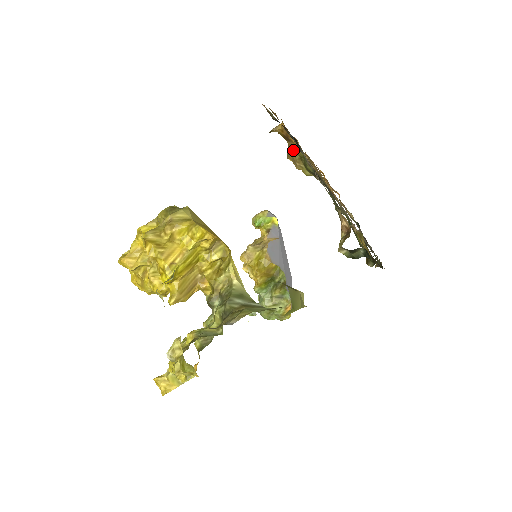
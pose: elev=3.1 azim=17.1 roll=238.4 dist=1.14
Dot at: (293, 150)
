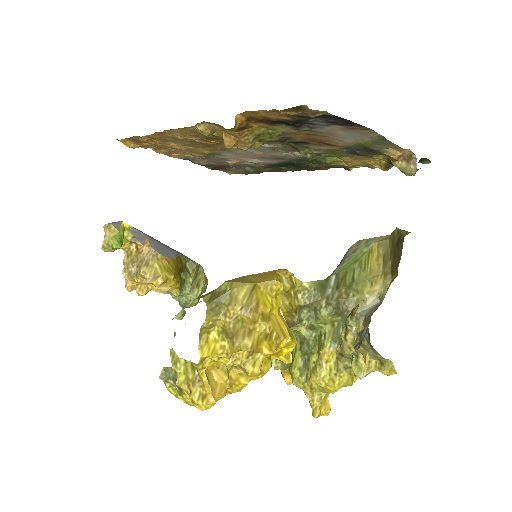
Dot at: (247, 135)
